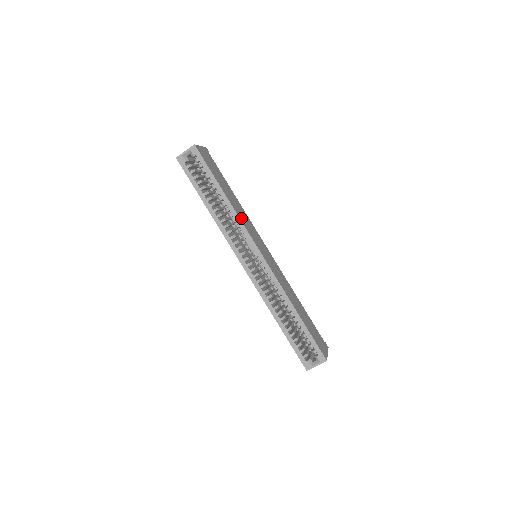
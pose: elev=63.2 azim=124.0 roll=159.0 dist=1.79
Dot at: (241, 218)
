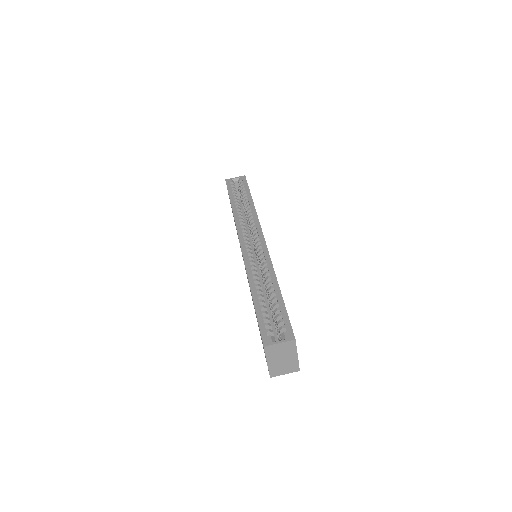
Dot at: occluded
